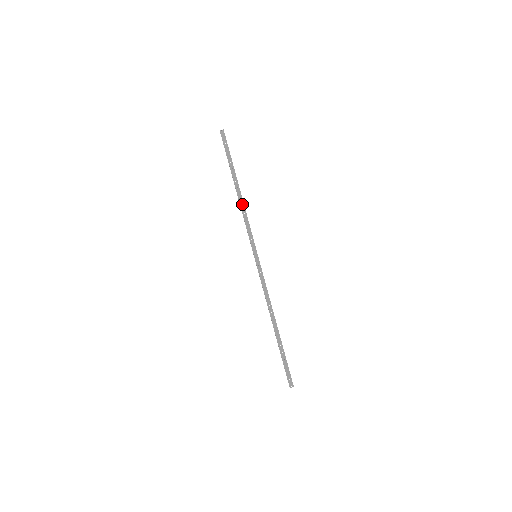
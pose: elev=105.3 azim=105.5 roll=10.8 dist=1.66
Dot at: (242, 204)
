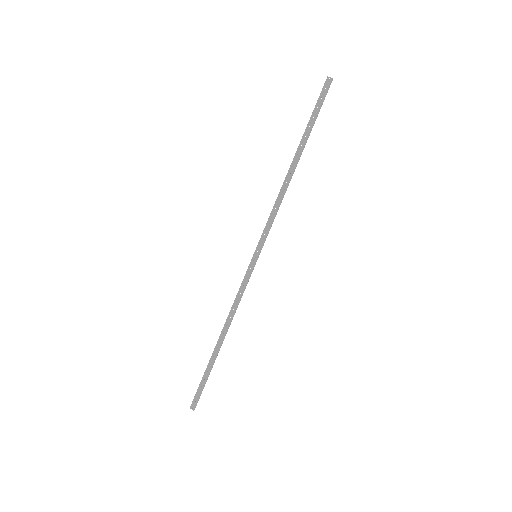
Dot at: (285, 187)
